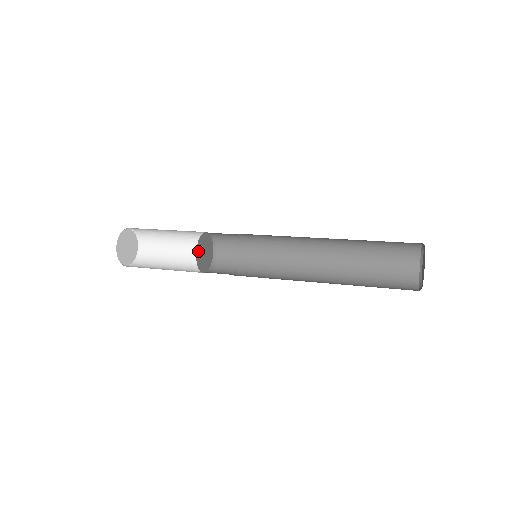
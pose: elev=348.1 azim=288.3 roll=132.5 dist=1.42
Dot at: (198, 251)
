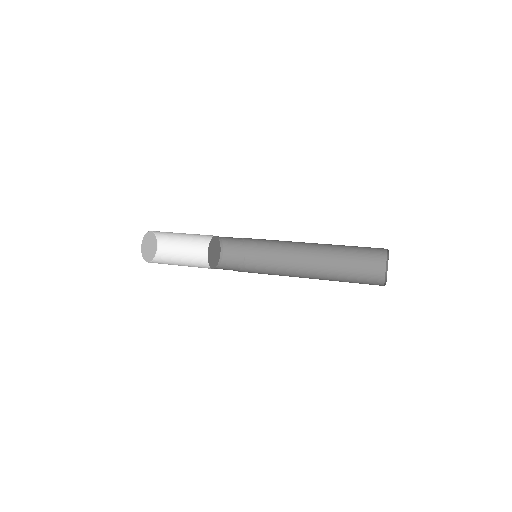
Dot at: (209, 251)
